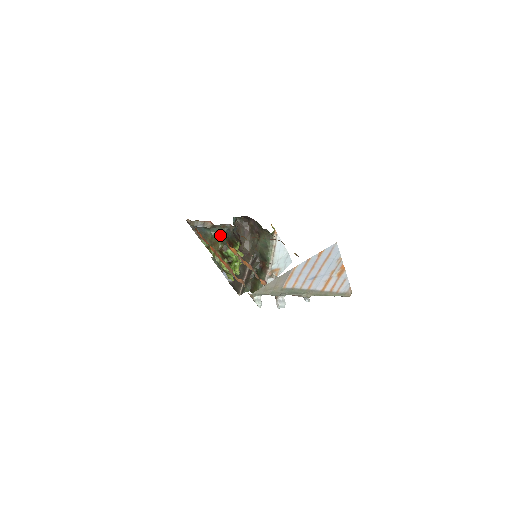
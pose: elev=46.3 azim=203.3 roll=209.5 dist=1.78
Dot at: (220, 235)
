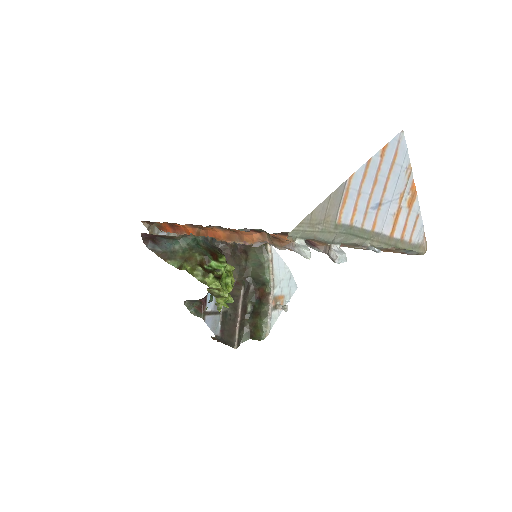
Dot at: occluded
